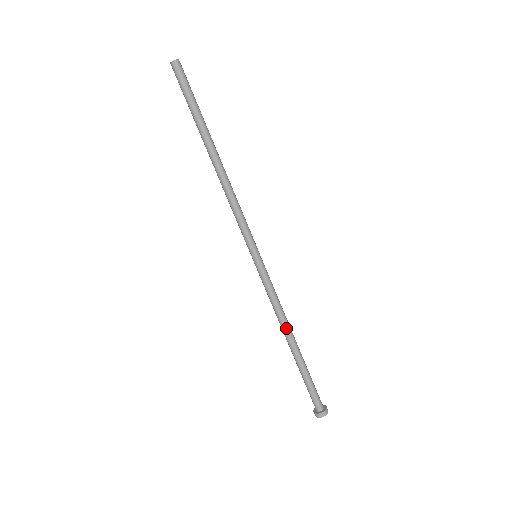
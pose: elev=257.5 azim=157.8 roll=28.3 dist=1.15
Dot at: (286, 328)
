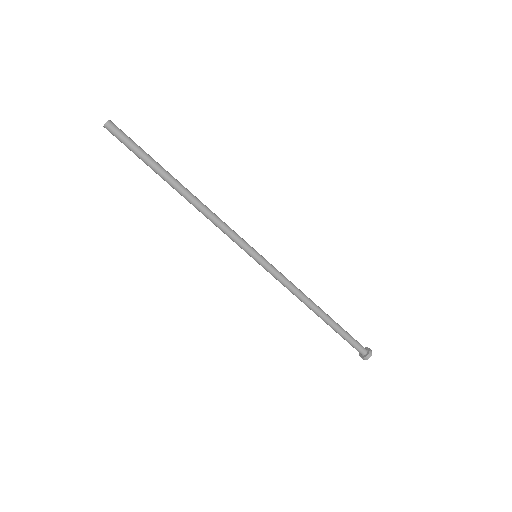
Dot at: (309, 302)
